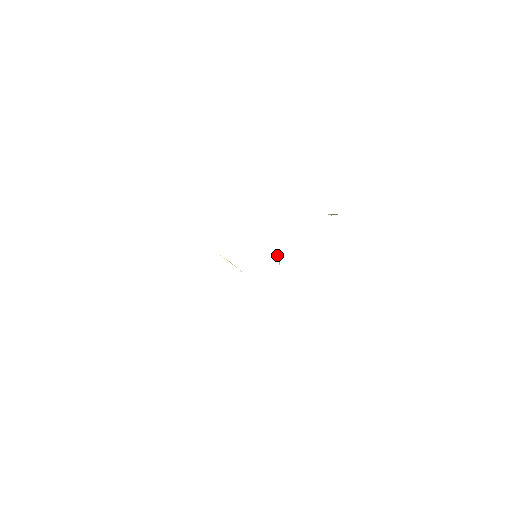
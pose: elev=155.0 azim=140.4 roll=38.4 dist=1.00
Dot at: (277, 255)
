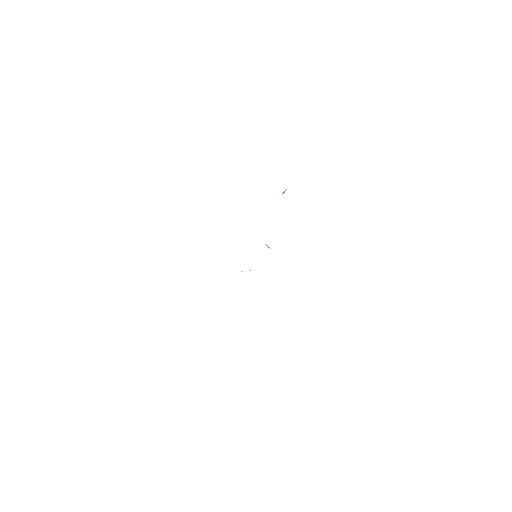
Dot at: occluded
